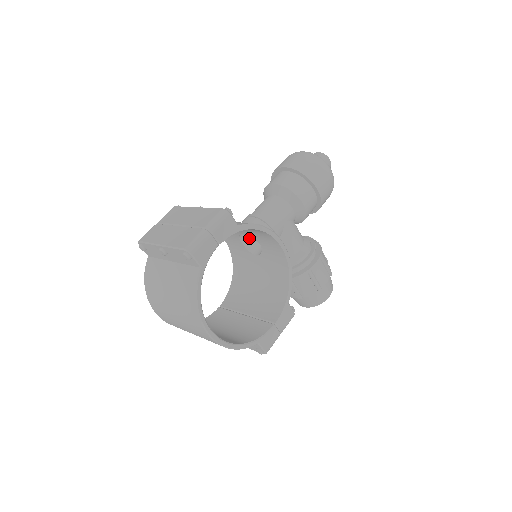
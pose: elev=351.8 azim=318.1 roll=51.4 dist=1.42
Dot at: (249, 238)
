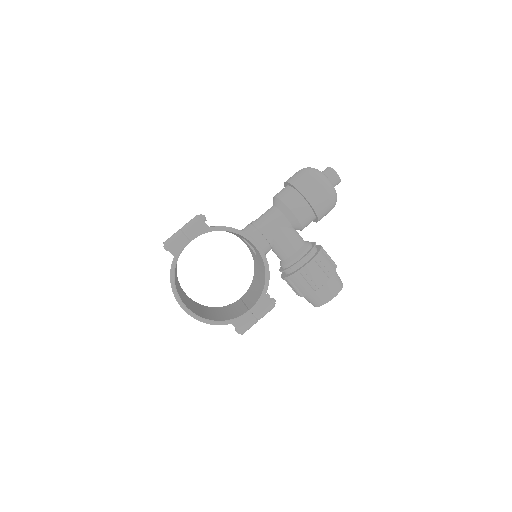
Dot at: occluded
